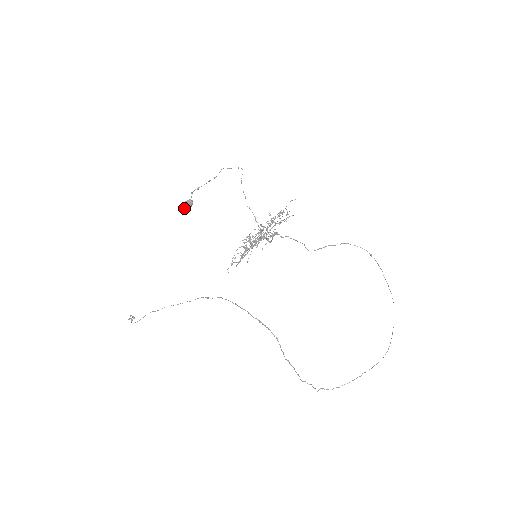
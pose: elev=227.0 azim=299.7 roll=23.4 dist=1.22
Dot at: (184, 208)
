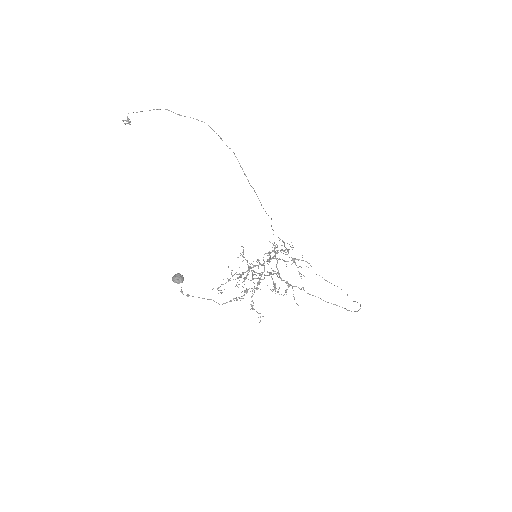
Dot at: (173, 278)
